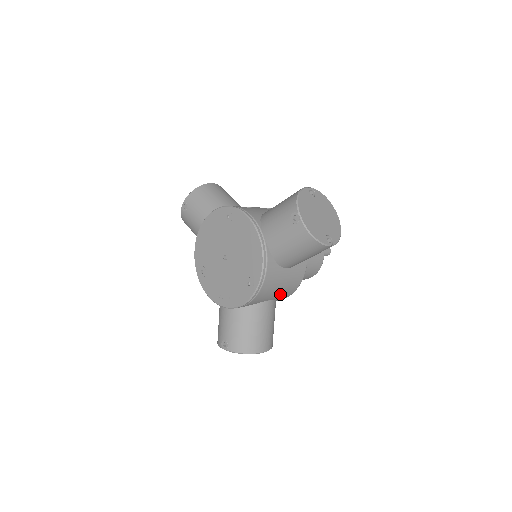
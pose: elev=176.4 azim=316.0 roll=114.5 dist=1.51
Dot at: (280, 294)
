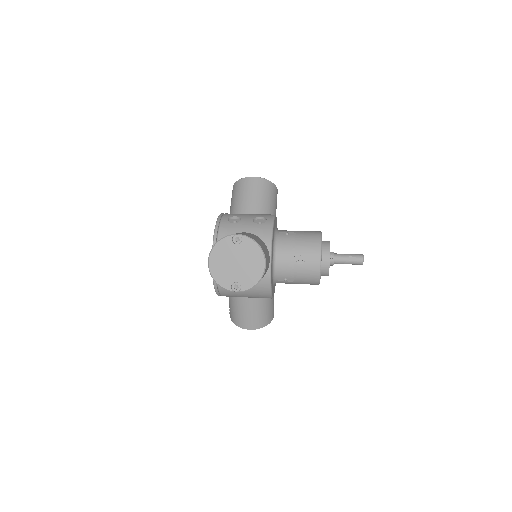
Dot at: (253, 297)
